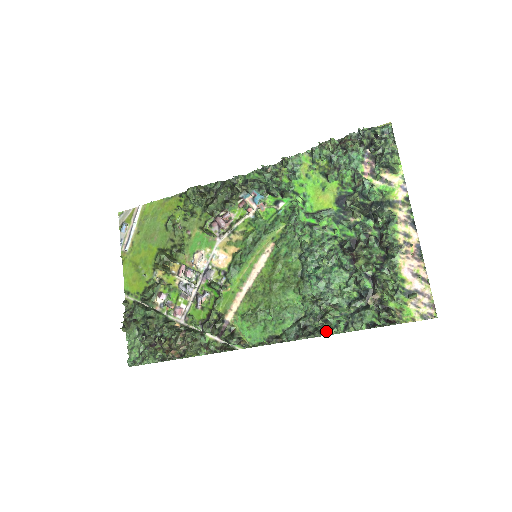
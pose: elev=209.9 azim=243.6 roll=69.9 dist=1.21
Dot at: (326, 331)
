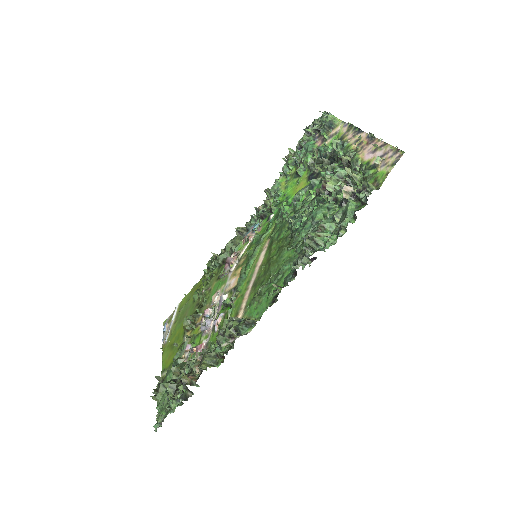
Dot at: (319, 249)
